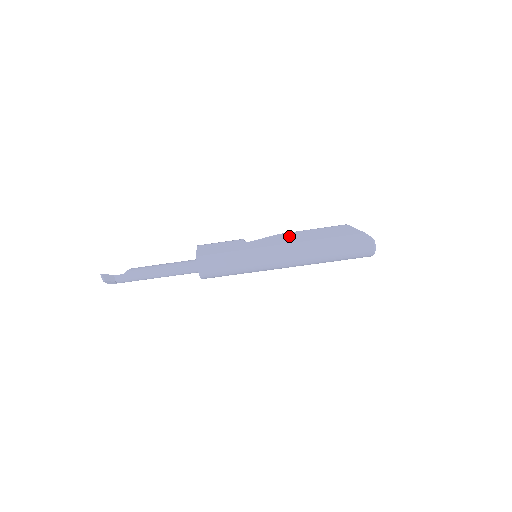
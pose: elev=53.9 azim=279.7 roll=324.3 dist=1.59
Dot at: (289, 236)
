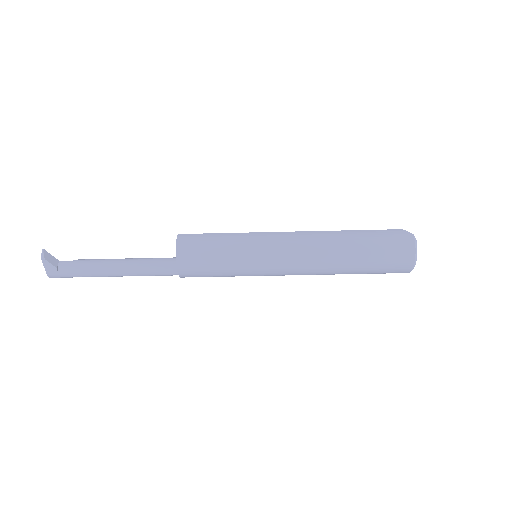
Dot at: occluded
